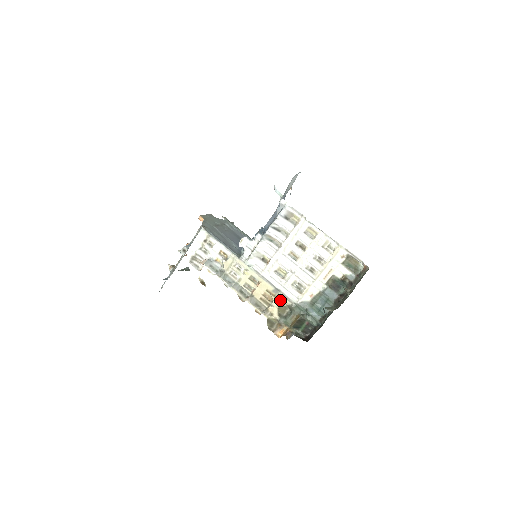
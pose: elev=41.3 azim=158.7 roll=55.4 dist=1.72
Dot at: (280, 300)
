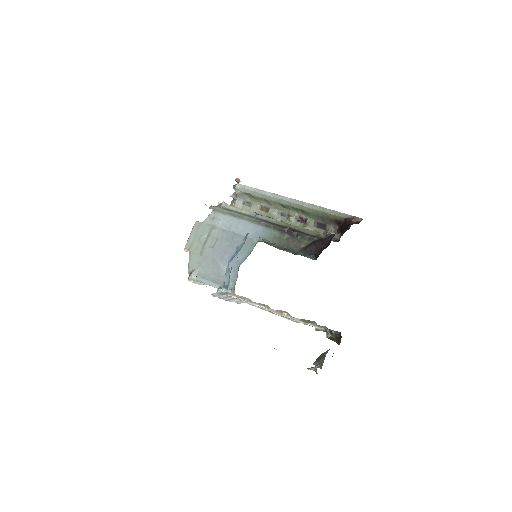
Dot at: occluded
